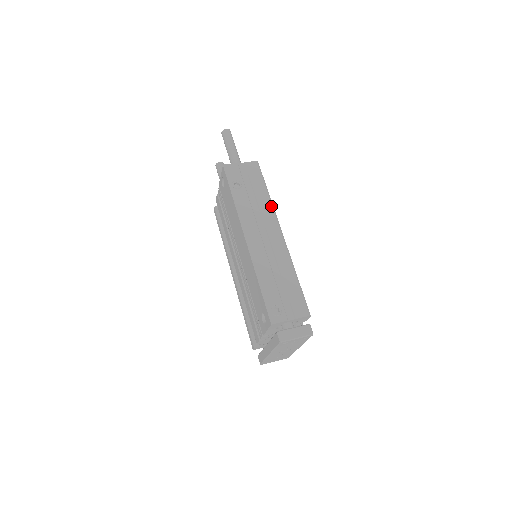
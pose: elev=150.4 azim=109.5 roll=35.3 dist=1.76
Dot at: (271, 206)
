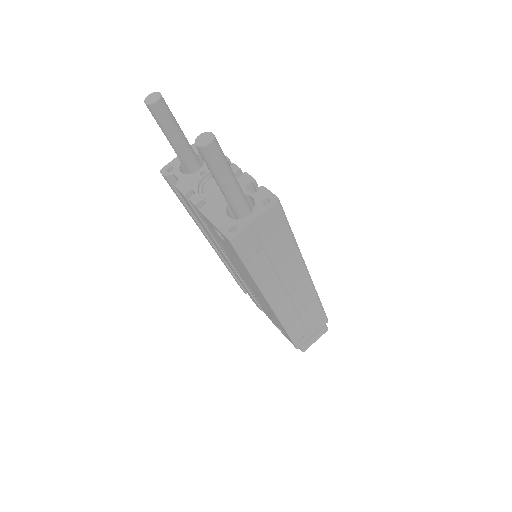
Dot at: (298, 254)
